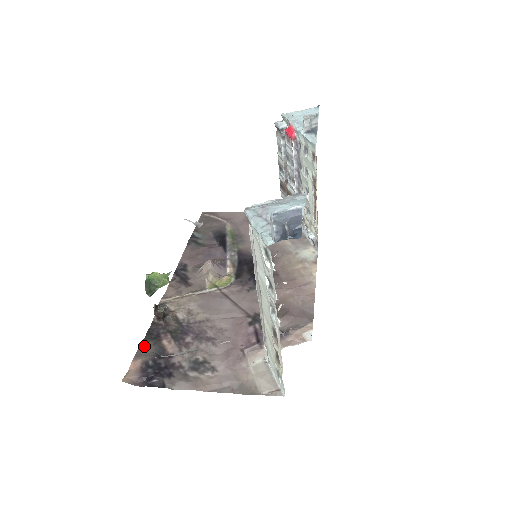
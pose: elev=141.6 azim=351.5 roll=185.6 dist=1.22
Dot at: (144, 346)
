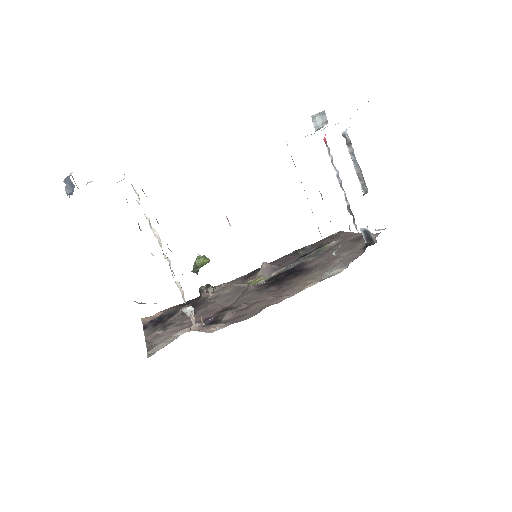
Dot at: (174, 306)
